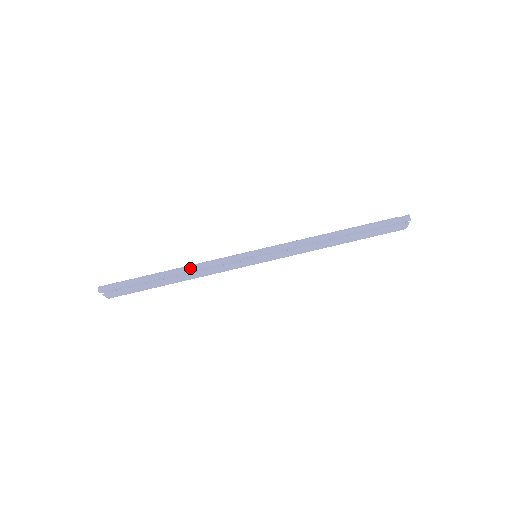
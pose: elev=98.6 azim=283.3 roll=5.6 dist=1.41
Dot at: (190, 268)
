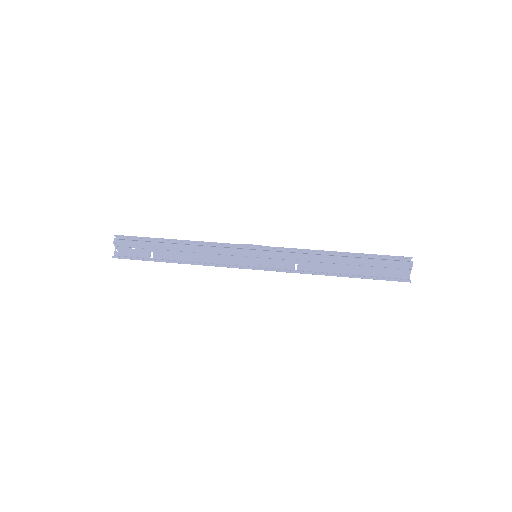
Dot at: (196, 241)
